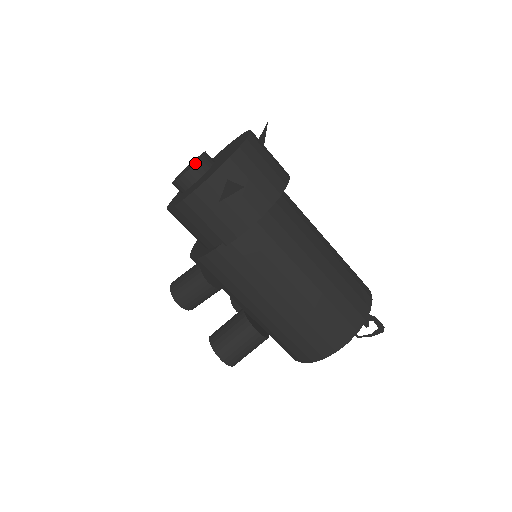
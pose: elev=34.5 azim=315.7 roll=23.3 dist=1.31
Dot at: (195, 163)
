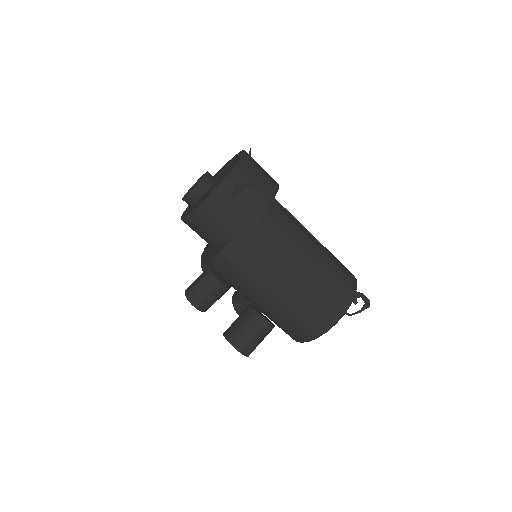
Dot at: (202, 179)
